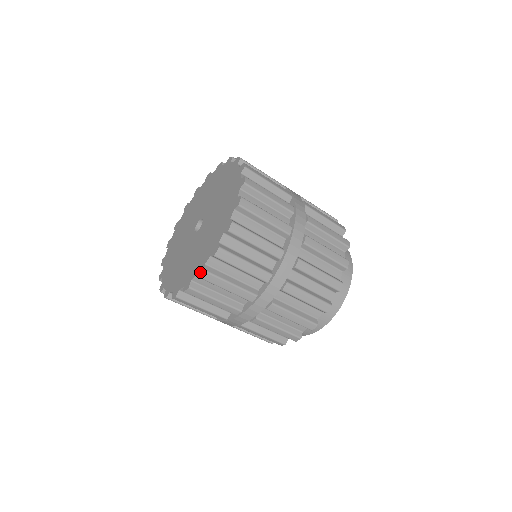
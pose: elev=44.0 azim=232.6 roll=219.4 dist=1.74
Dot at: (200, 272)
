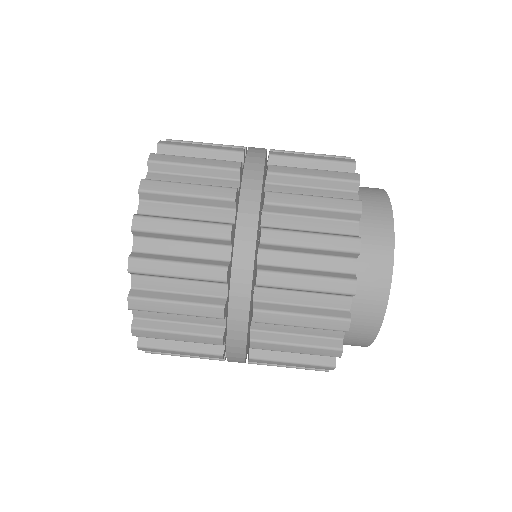
Dot at: (158, 146)
